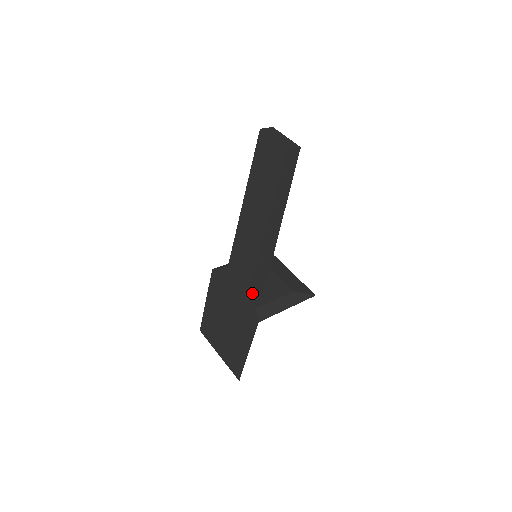
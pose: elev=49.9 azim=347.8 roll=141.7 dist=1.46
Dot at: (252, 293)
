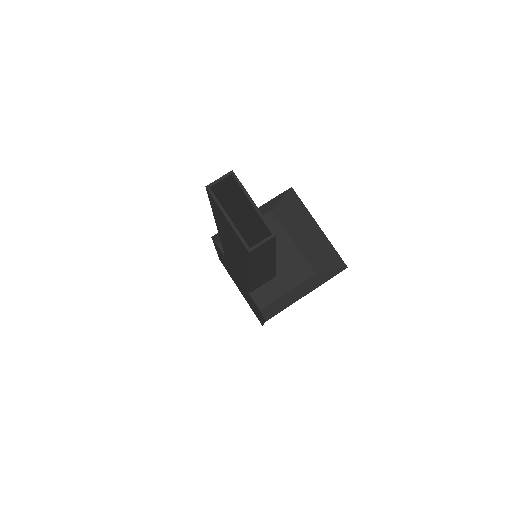
Dot at: (257, 287)
